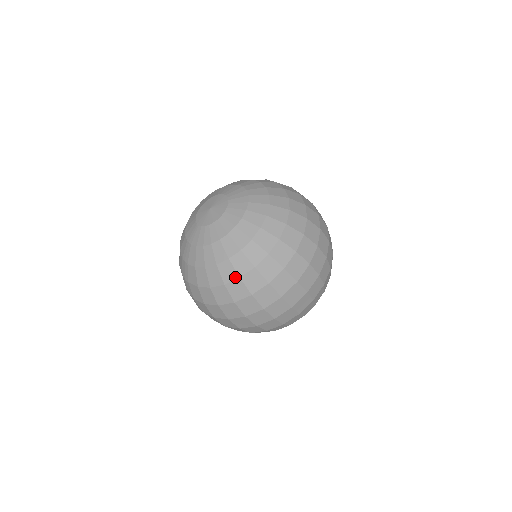
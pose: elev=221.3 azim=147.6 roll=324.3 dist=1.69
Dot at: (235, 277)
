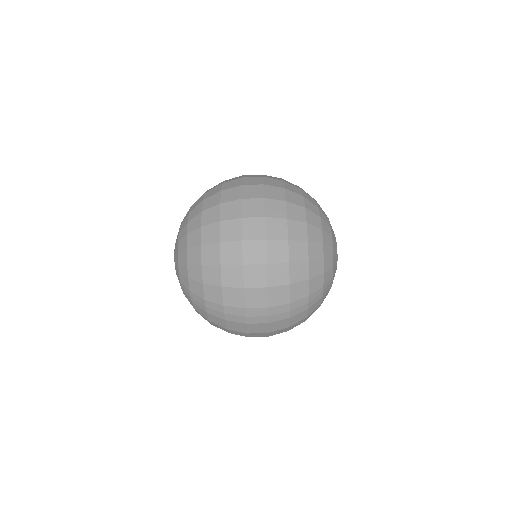
Dot at: (199, 232)
